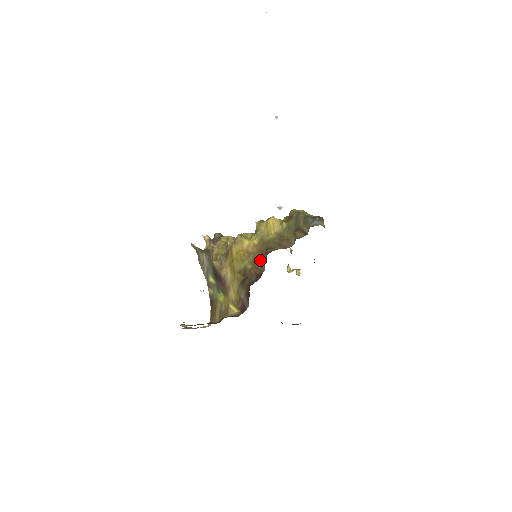
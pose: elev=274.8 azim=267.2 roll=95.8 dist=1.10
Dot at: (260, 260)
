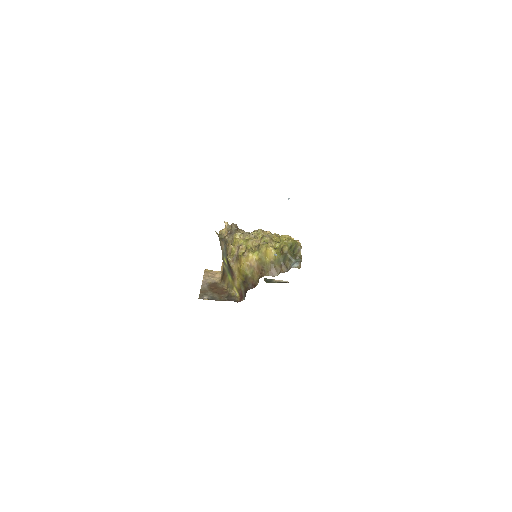
Dot at: (256, 275)
